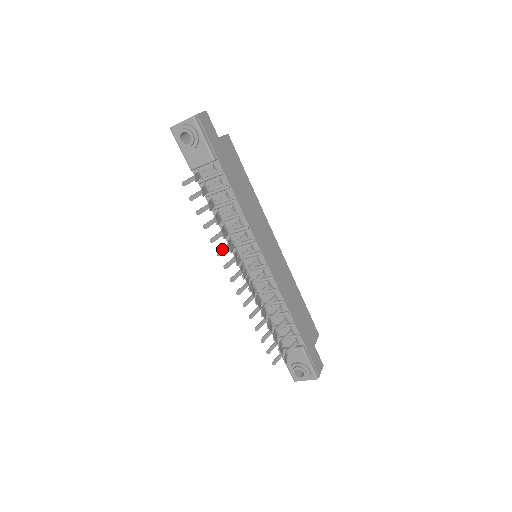
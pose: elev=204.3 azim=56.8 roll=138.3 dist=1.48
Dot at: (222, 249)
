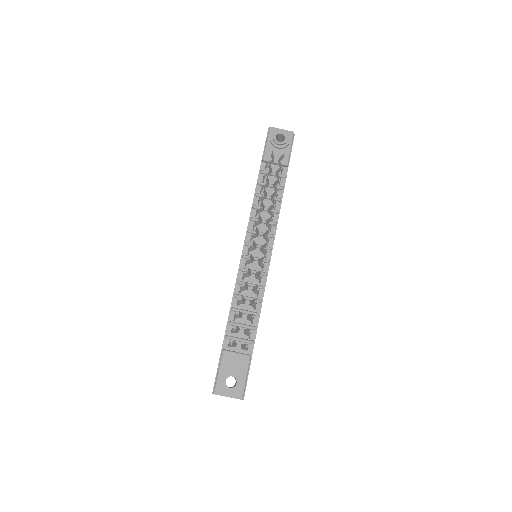
Dot at: (260, 216)
